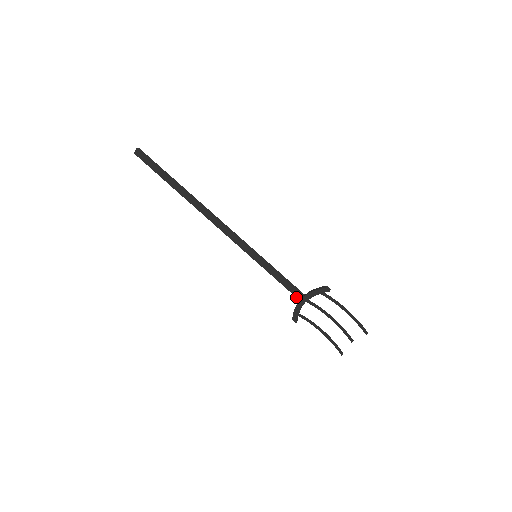
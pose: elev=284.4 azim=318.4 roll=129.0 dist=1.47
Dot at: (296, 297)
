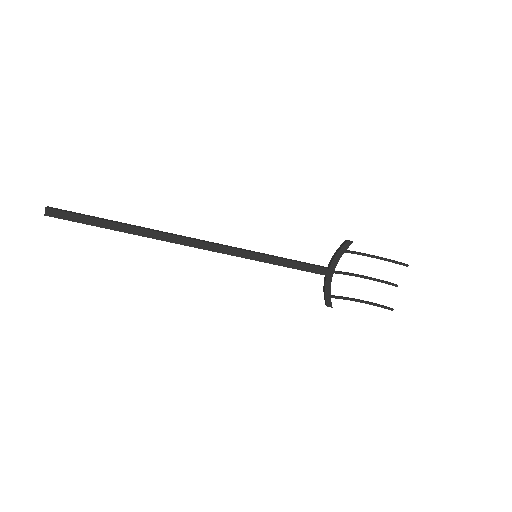
Dot at: (321, 274)
